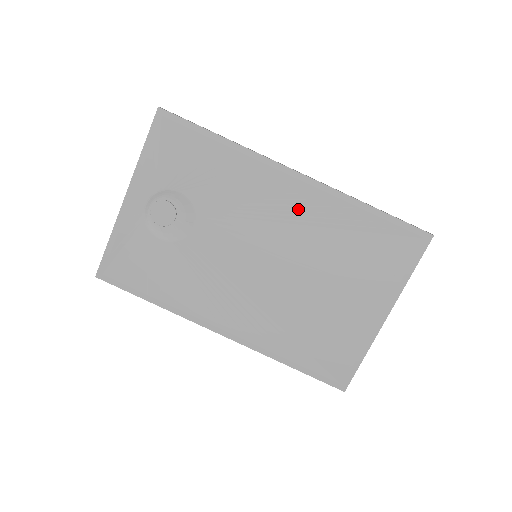
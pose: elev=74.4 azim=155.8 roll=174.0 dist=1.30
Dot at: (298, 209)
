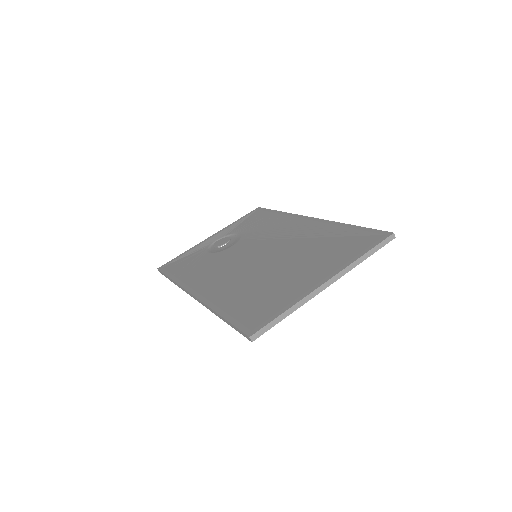
Dot at: (301, 232)
